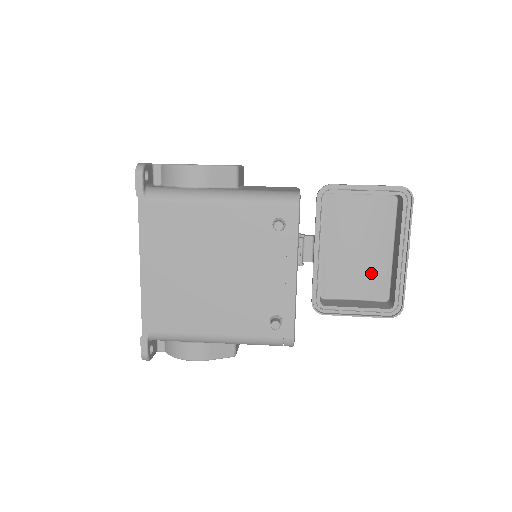
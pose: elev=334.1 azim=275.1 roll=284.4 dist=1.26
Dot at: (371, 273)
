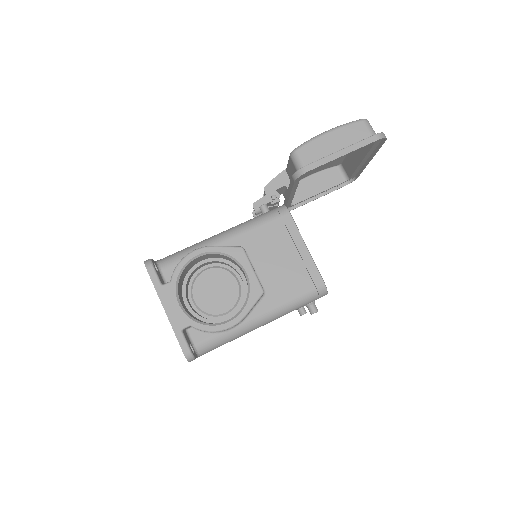
Dot at: occluded
